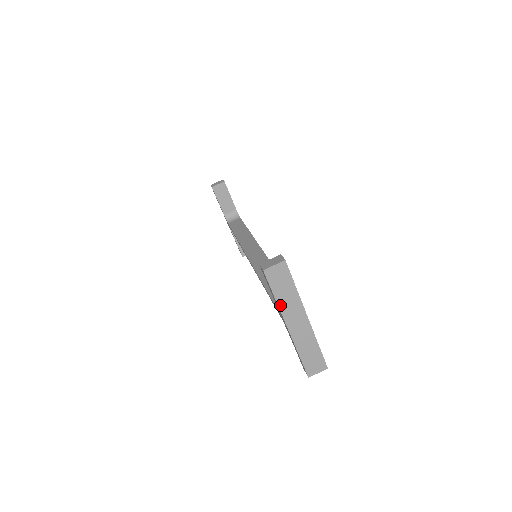
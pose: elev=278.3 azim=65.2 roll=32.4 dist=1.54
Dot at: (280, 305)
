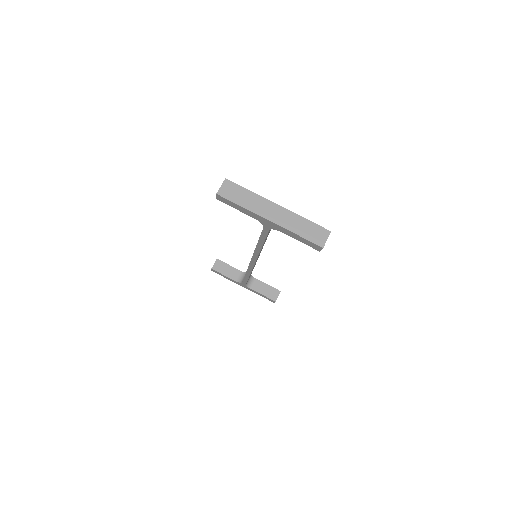
Dot at: (249, 209)
